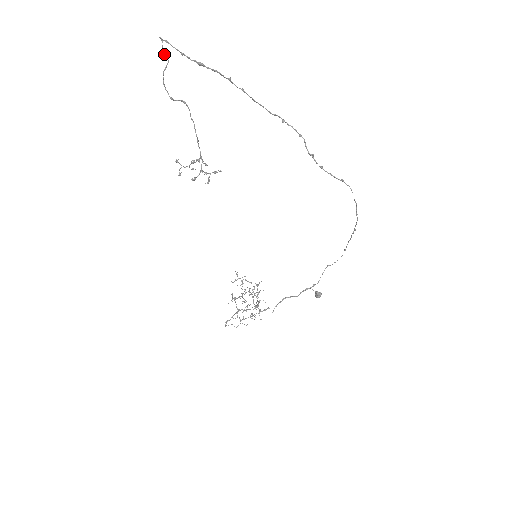
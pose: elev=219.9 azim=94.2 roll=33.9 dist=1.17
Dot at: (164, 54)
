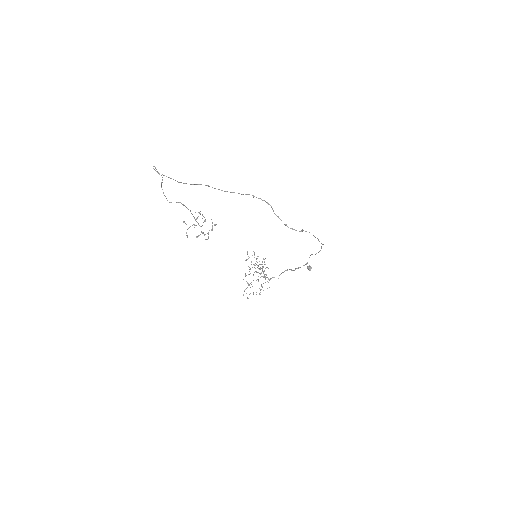
Dot at: occluded
